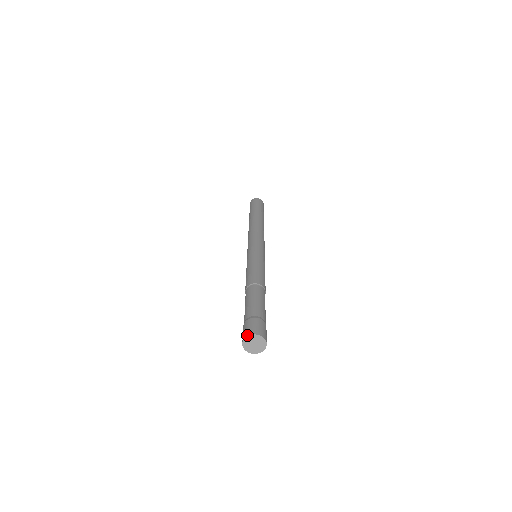
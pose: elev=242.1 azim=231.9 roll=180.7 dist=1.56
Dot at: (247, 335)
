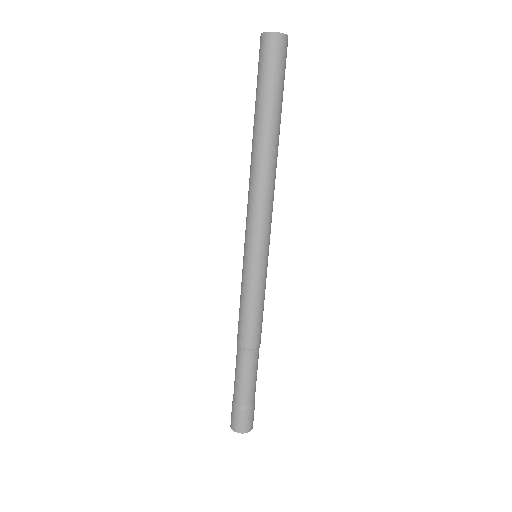
Dot at: (243, 433)
